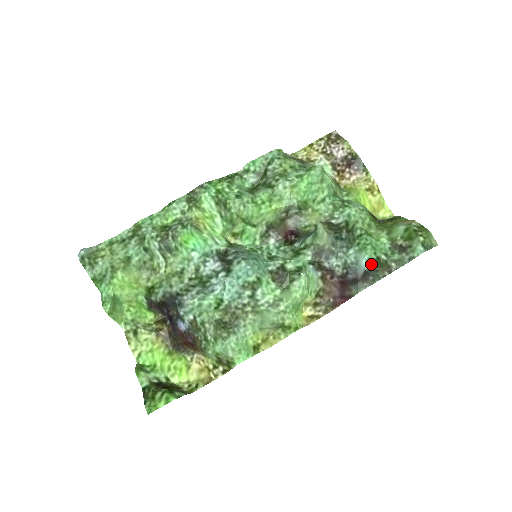
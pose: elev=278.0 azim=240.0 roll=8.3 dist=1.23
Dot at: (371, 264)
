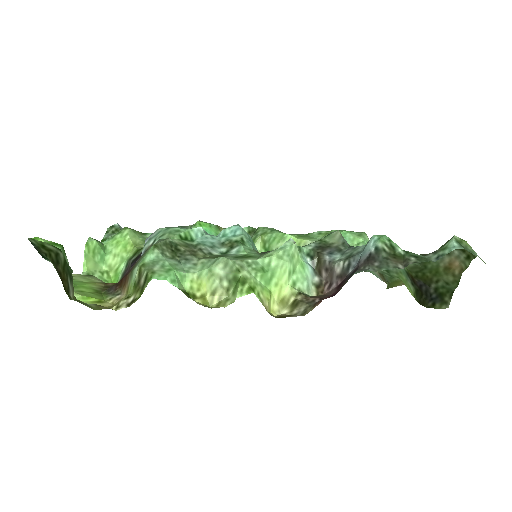
Dot at: (380, 246)
